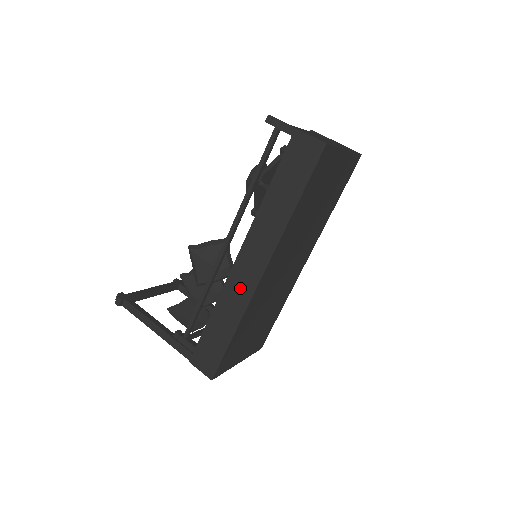
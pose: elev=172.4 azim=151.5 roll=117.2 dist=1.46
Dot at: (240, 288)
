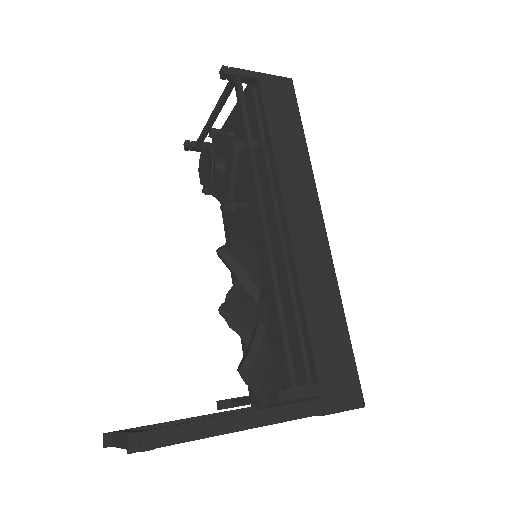
Dot at: (314, 255)
